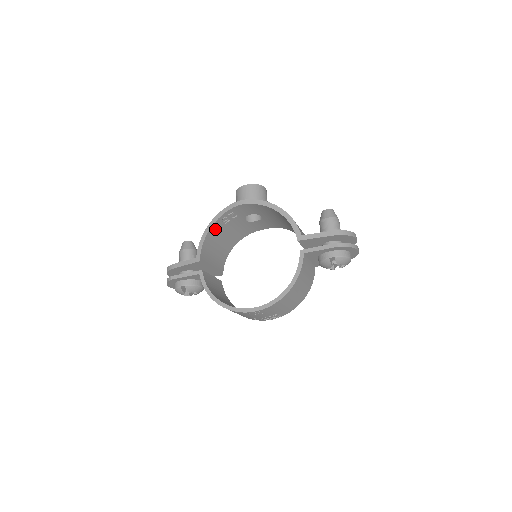
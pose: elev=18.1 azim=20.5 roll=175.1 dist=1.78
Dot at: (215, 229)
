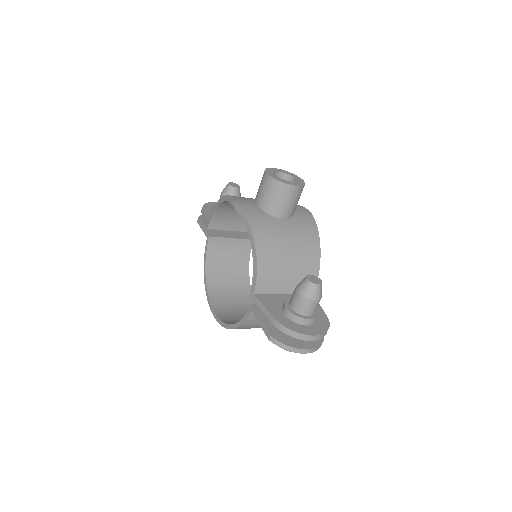
Dot at: (229, 204)
